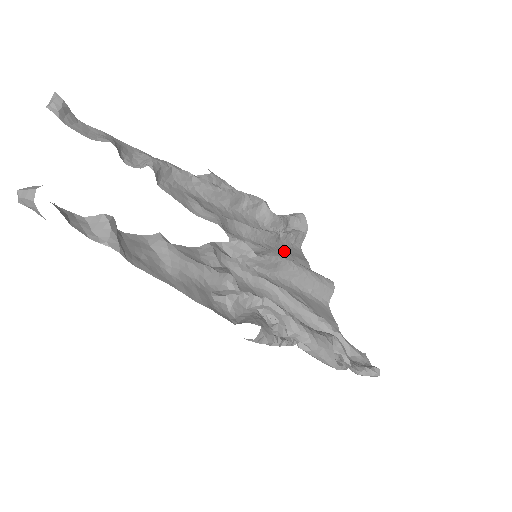
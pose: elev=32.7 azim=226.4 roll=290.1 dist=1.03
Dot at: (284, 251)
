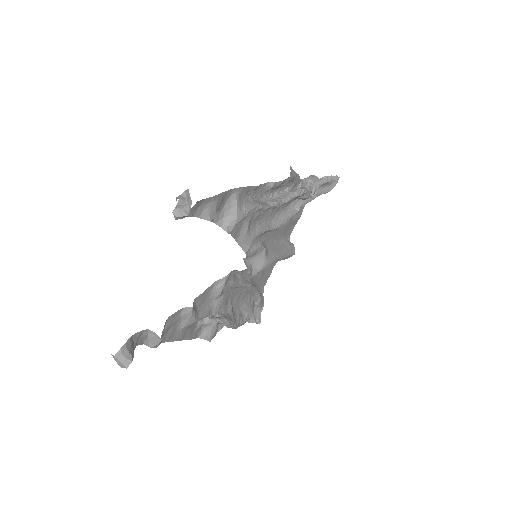
Dot at: occluded
